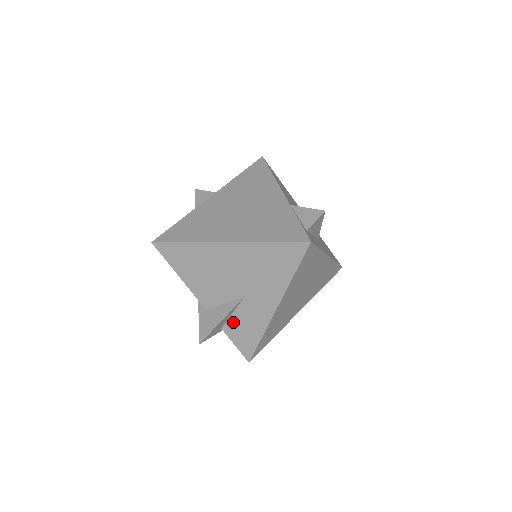
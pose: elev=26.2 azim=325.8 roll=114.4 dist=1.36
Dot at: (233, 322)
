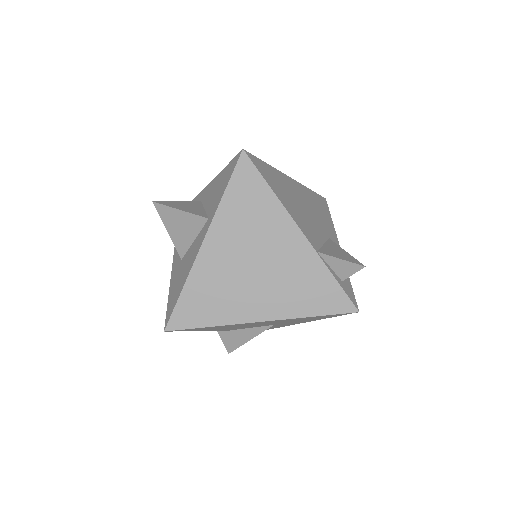
Dot at: occluded
